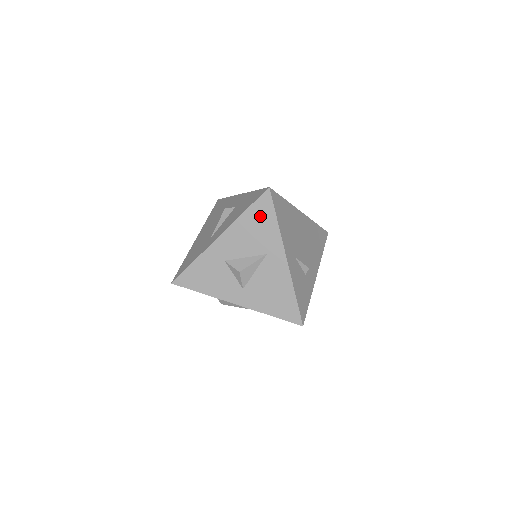
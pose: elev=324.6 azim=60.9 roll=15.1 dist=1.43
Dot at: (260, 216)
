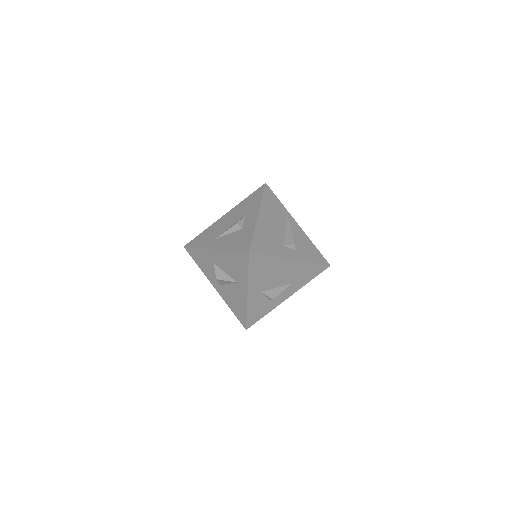
Dot at: (239, 261)
